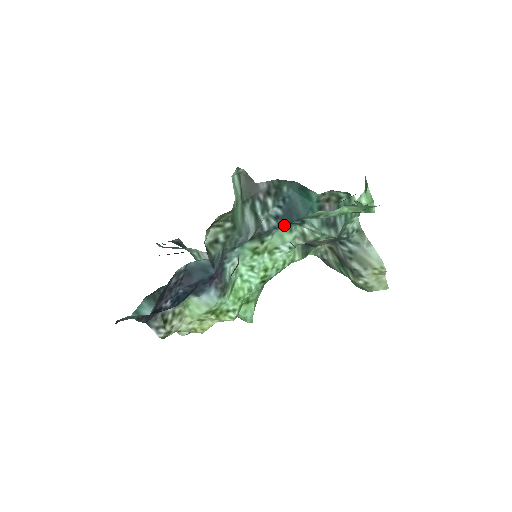
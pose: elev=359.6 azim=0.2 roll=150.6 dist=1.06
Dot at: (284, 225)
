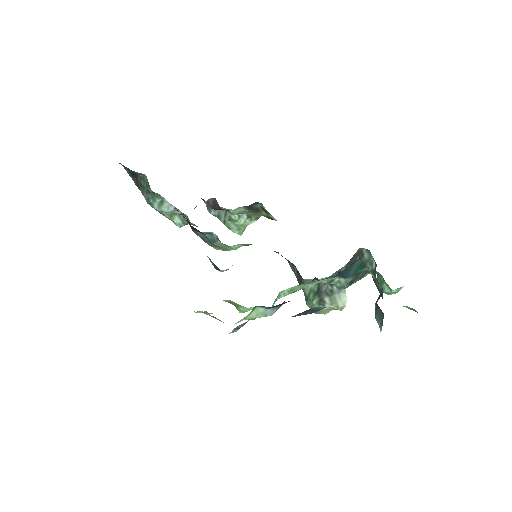
Dot at: (335, 276)
